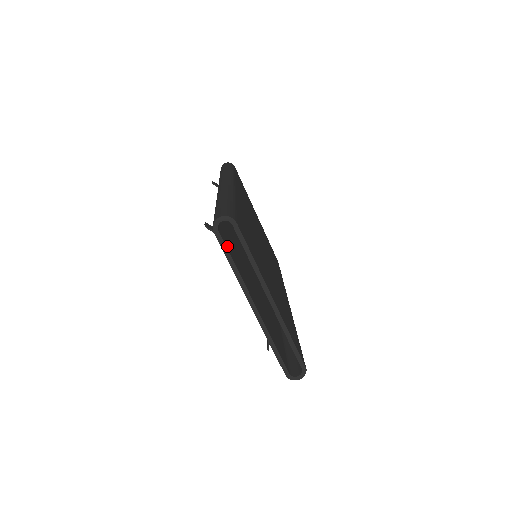
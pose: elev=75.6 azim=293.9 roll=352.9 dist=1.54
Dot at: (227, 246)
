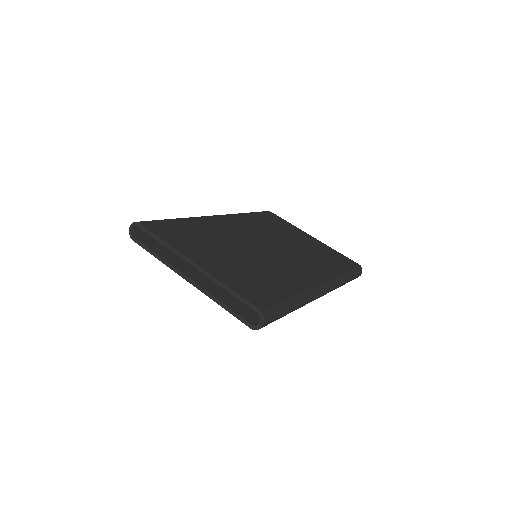
Dot at: (150, 245)
